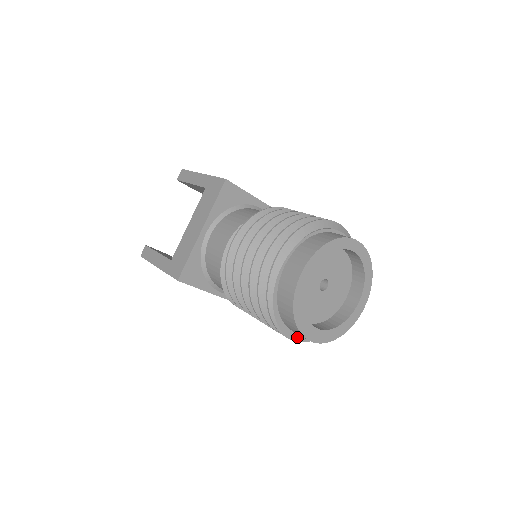
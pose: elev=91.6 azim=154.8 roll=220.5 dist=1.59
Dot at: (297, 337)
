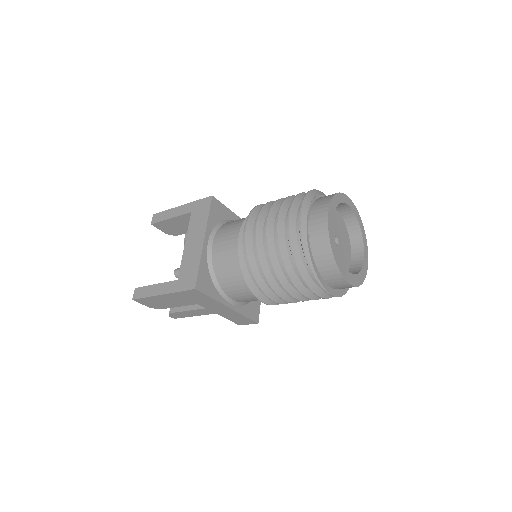
Dot at: (330, 291)
